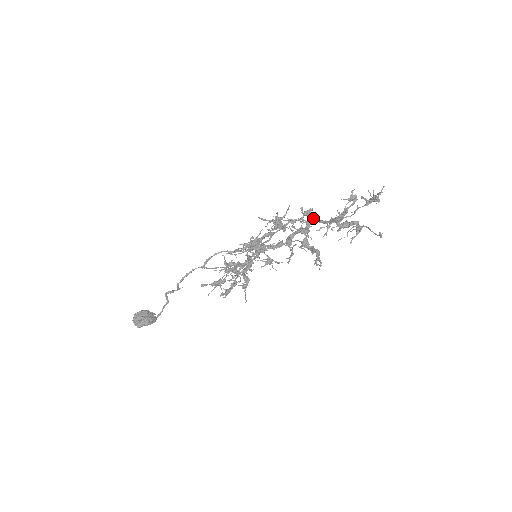
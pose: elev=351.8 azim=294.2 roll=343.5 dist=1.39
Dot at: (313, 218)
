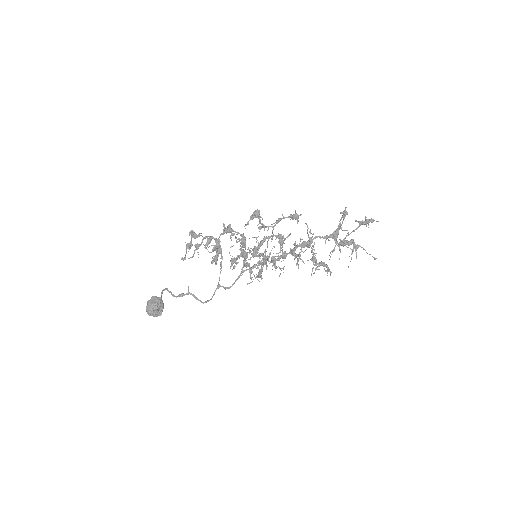
Dot at: occluded
